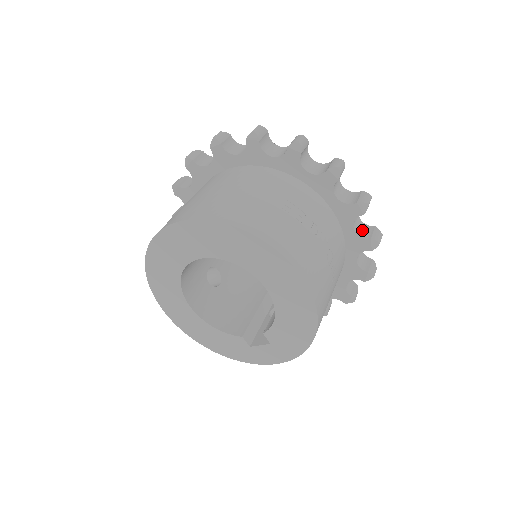
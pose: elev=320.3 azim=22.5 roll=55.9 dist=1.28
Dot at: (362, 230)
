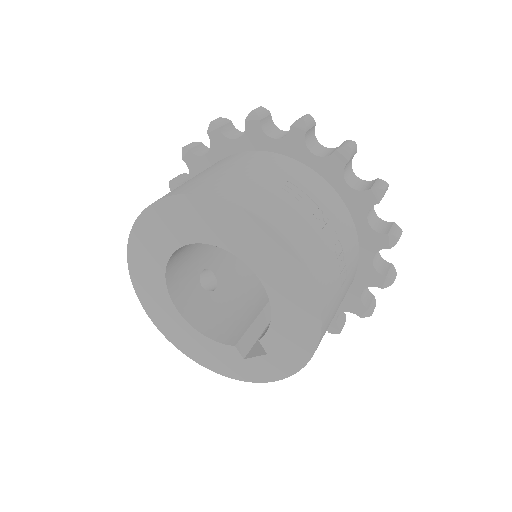
Dot at: (378, 225)
